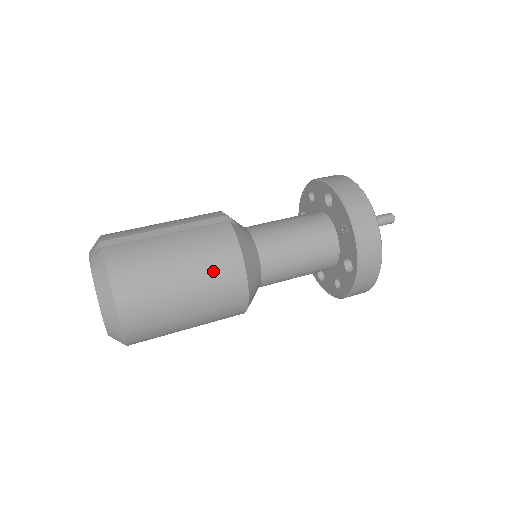
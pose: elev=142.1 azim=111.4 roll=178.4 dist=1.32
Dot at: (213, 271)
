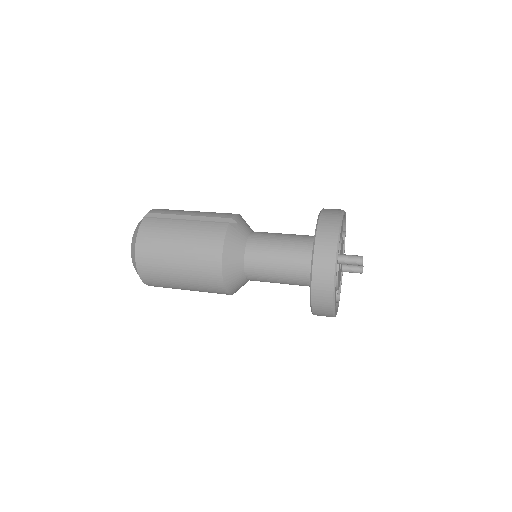
Dot at: (199, 255)
